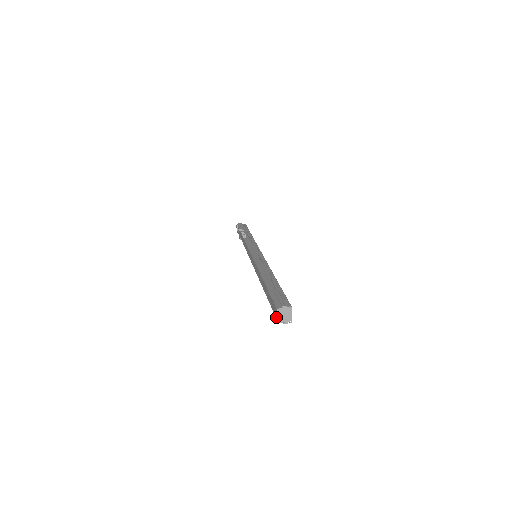
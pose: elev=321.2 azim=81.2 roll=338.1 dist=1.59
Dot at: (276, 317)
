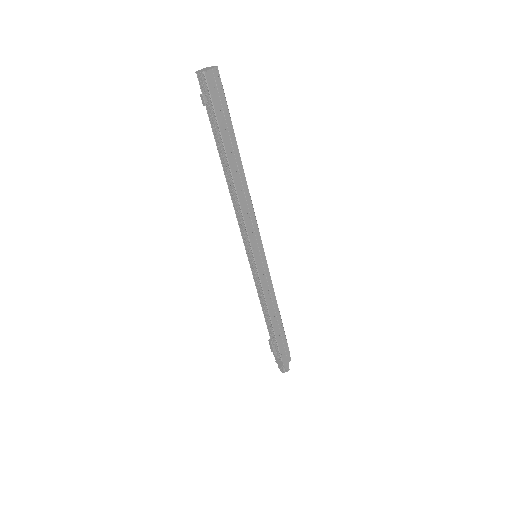
Dot at: occluded
